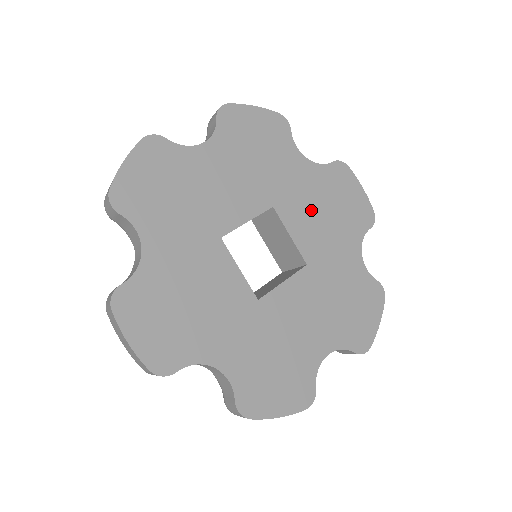
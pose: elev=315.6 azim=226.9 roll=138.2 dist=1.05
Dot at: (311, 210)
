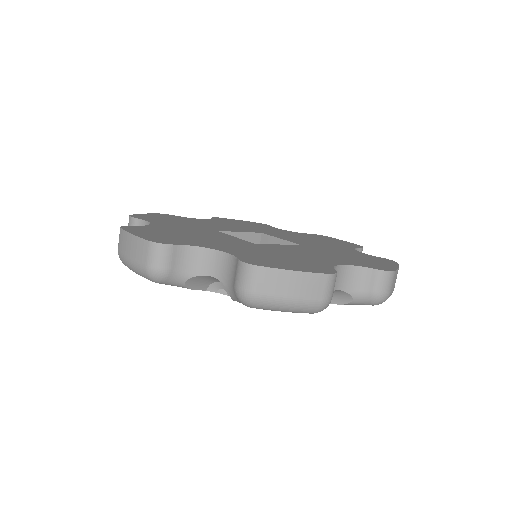
Dot at: occluded
